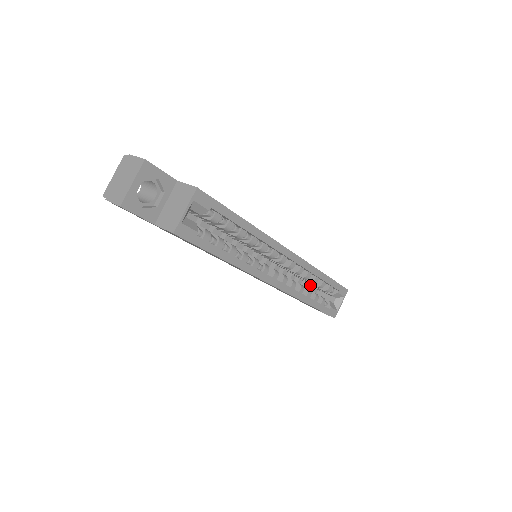
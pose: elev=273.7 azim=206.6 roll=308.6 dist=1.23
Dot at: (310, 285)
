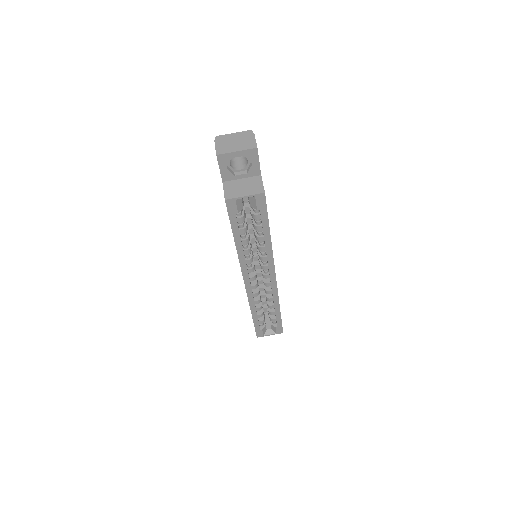
Dot at: occluded
